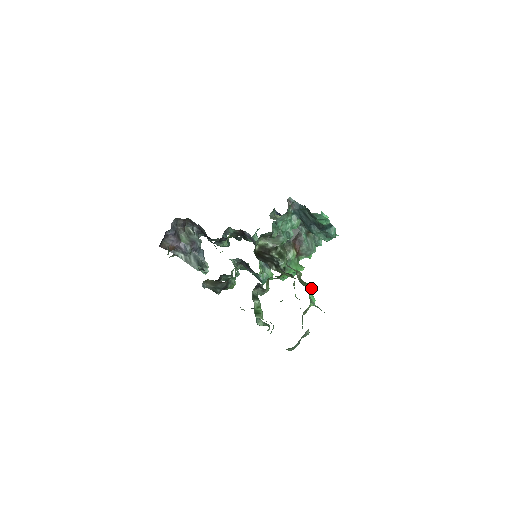
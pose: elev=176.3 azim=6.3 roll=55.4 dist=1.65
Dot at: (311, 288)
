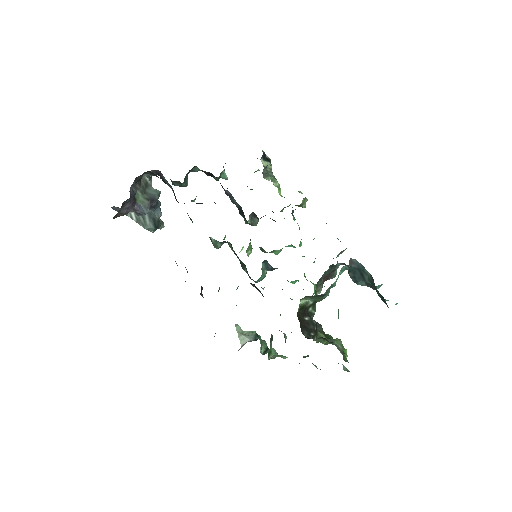
Dot at: (347, 355)
